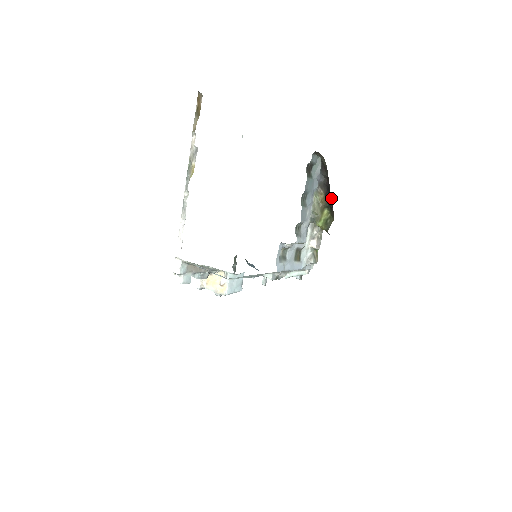
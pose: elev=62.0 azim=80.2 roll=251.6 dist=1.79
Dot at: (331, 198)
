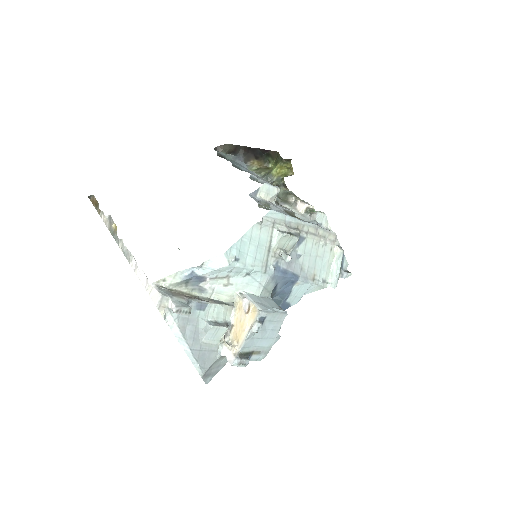
Dot at: (260, 150)
